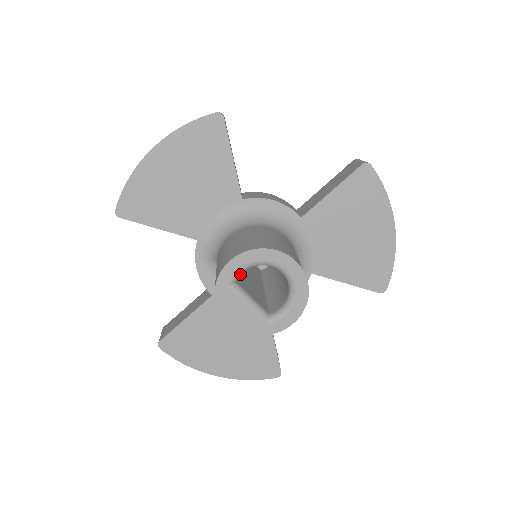
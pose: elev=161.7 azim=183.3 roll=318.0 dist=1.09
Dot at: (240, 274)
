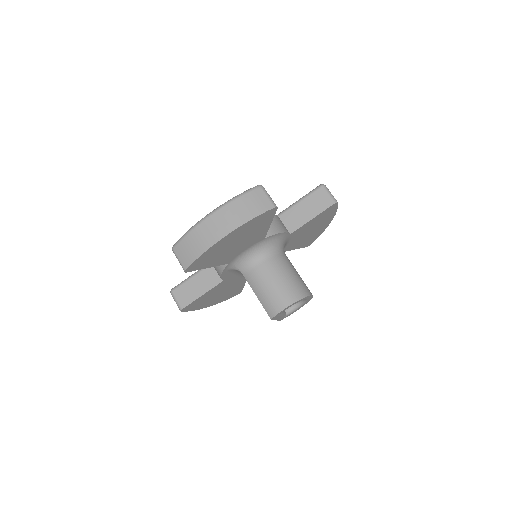
Dot at: occluded
